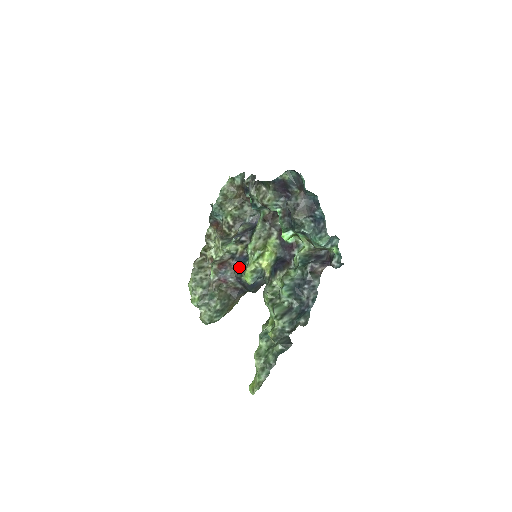
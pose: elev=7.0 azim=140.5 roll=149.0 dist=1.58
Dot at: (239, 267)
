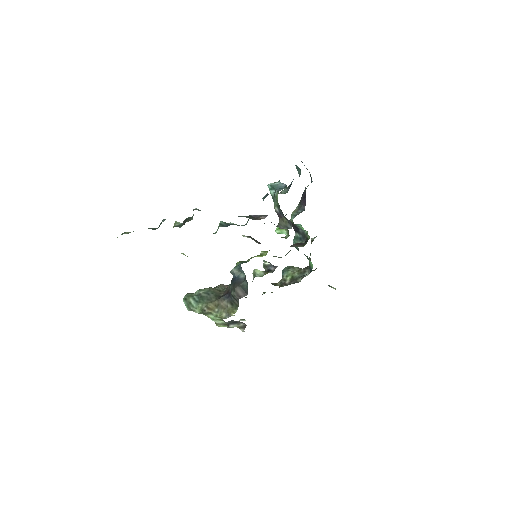
Dot at: occluded
